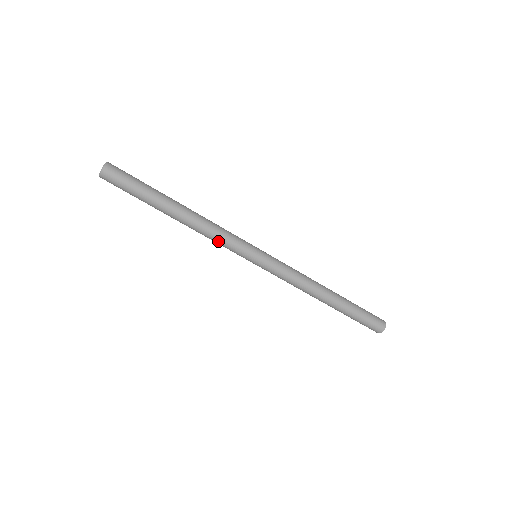
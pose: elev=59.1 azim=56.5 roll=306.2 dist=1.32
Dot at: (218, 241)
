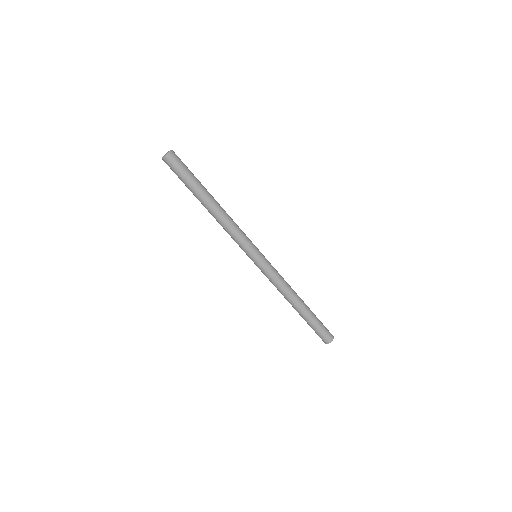
Dot at: (236, 234)
